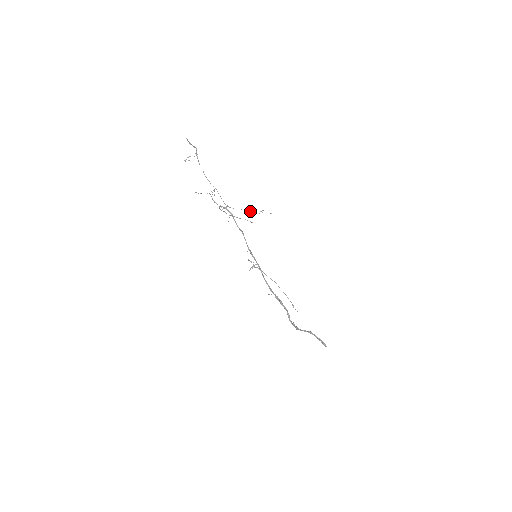
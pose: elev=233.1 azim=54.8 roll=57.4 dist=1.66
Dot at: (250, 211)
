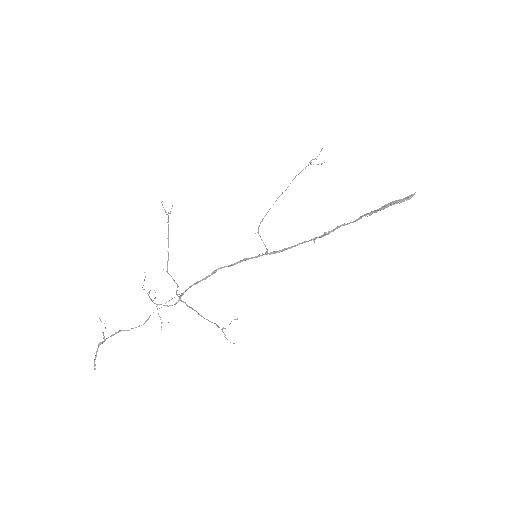
Dot at: (168, 231)
